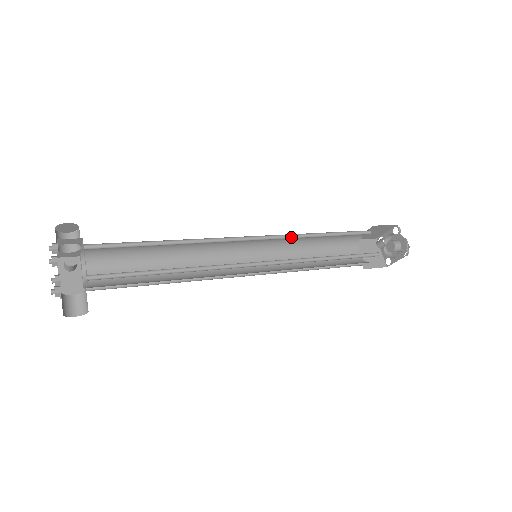
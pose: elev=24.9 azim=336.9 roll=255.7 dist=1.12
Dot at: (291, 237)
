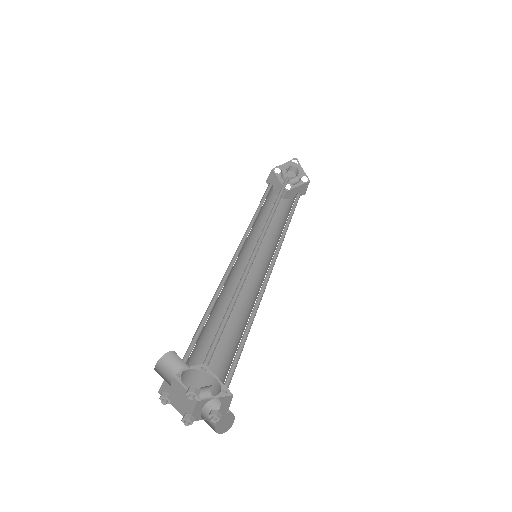
Dot at: (267, 222)
